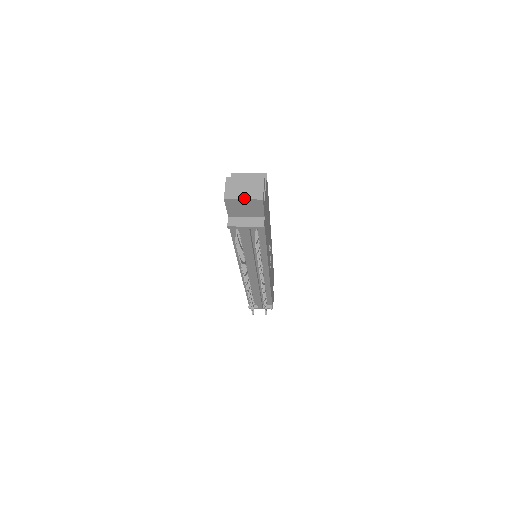
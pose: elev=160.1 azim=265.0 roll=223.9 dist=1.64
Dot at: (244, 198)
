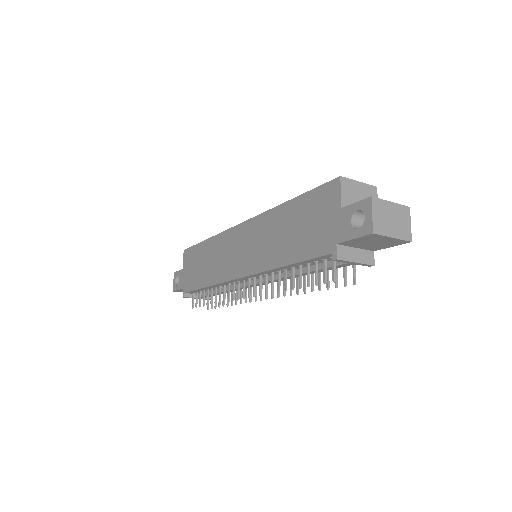
Dot at: (394, 236)
